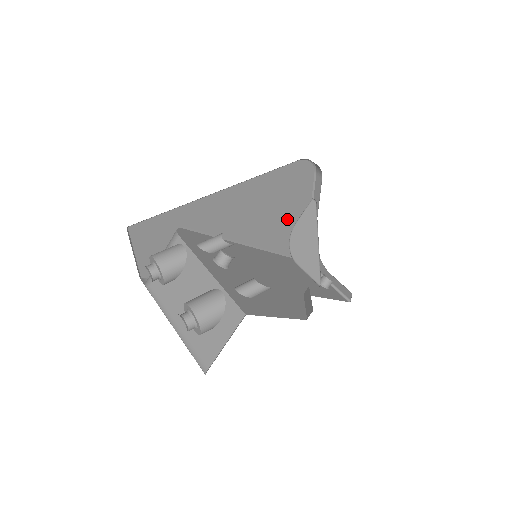
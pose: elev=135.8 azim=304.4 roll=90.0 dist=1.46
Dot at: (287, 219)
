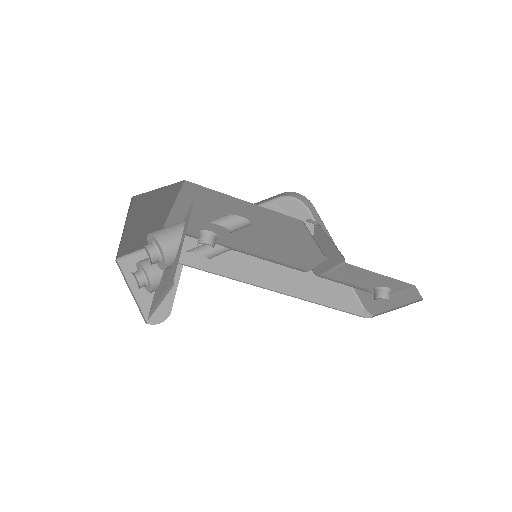
Dot at: occluded
